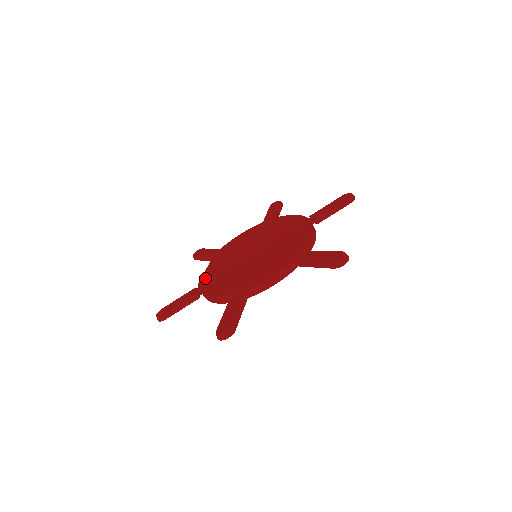
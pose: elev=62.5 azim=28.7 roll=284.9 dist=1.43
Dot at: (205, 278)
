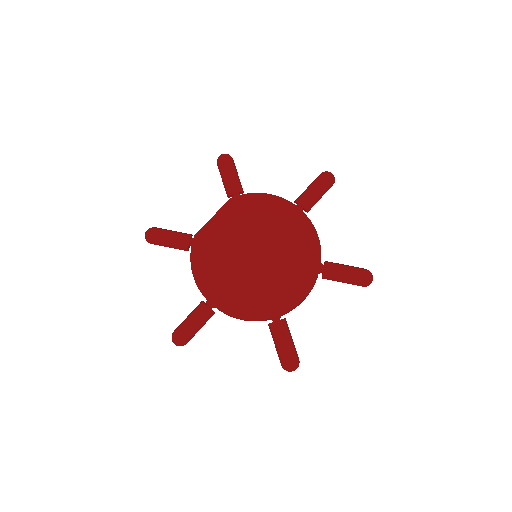
Dot at: (204, 235)
